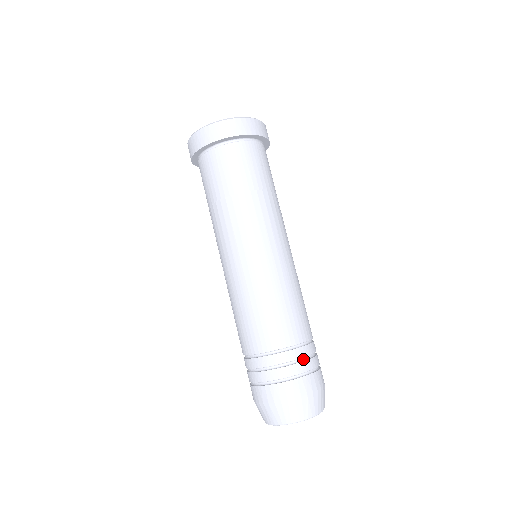
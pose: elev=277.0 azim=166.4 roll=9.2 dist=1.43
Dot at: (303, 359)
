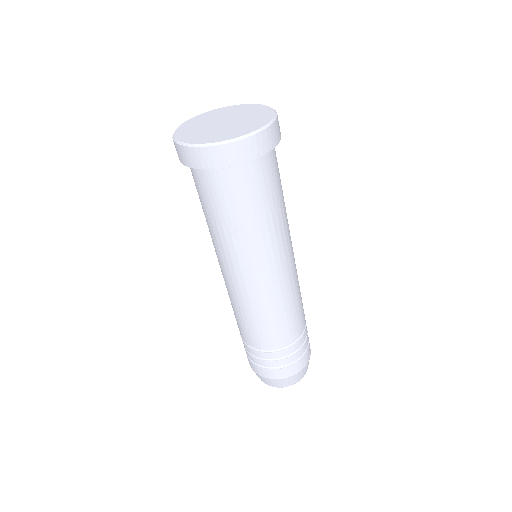
Dot at: (303, 341)
